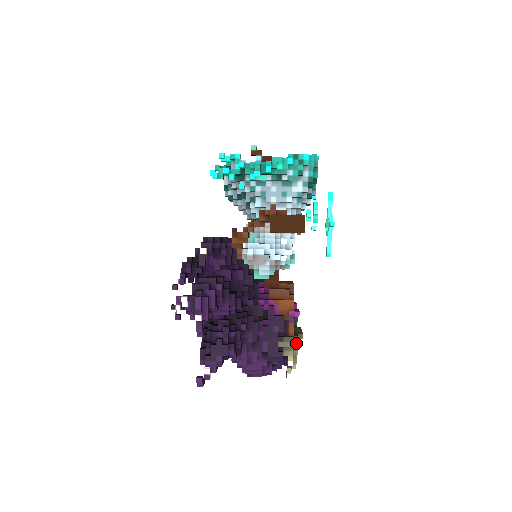
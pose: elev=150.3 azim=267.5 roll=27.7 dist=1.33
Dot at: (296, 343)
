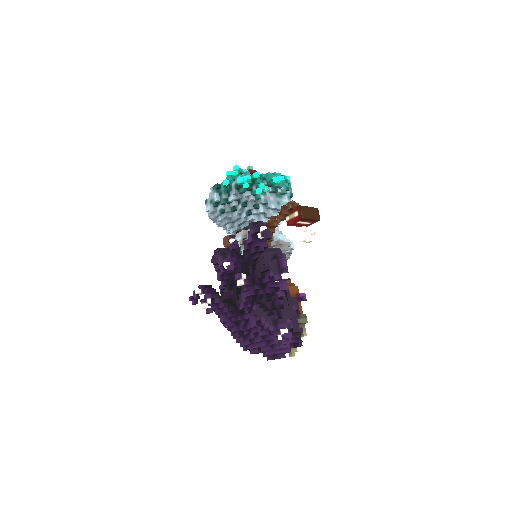
Dot at: (306, 320)
